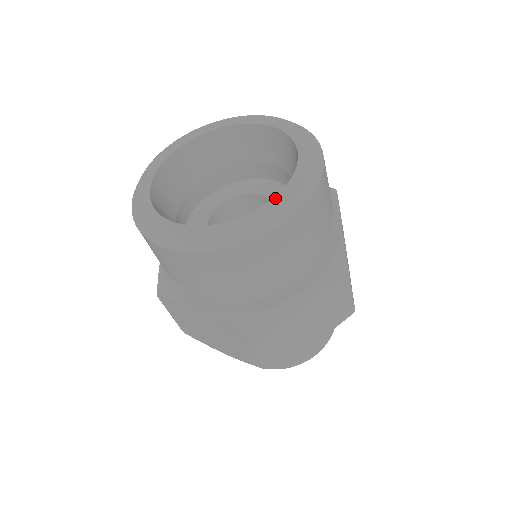
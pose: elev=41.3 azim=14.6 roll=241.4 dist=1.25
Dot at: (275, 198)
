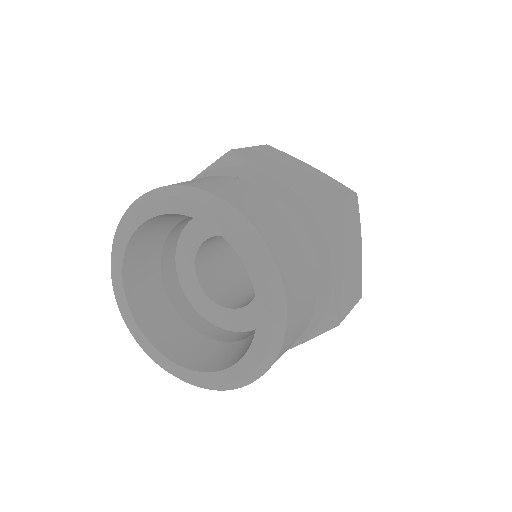
Dot at: (241, 362)
